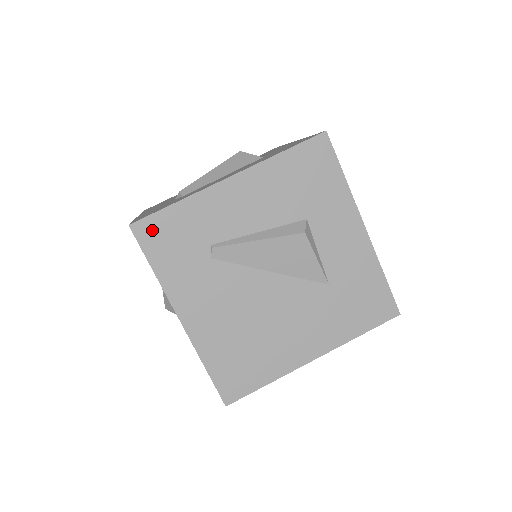
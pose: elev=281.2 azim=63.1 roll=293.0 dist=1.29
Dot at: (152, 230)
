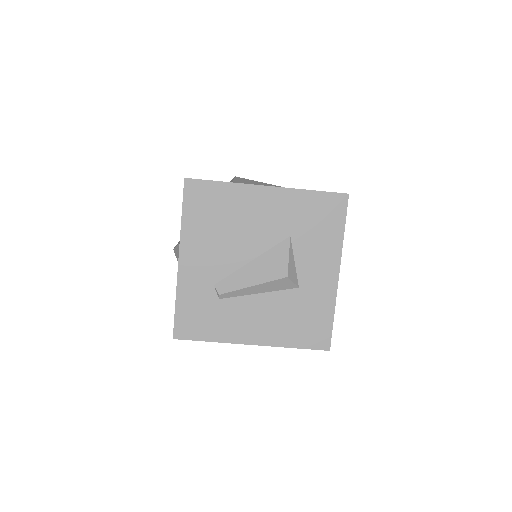
Dot at: occluded
